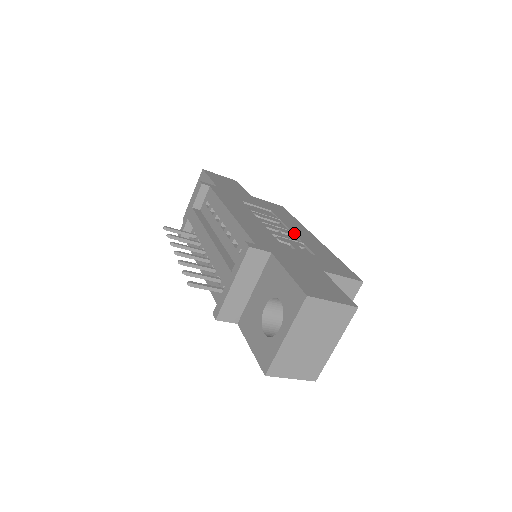
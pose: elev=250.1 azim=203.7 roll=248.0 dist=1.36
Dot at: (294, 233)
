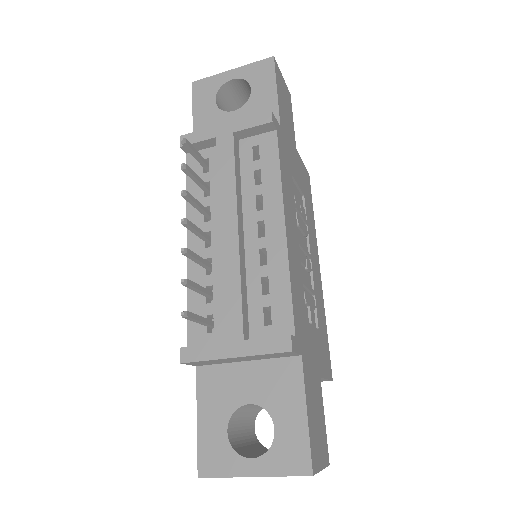
Dot at: (312, 267)
